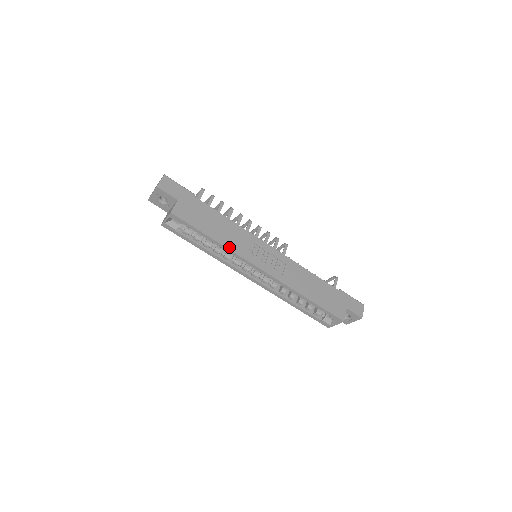
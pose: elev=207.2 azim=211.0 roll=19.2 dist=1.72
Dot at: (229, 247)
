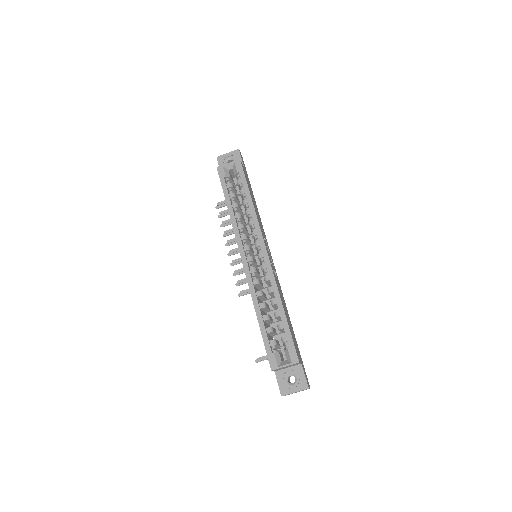
Dot at: (256, 214)
